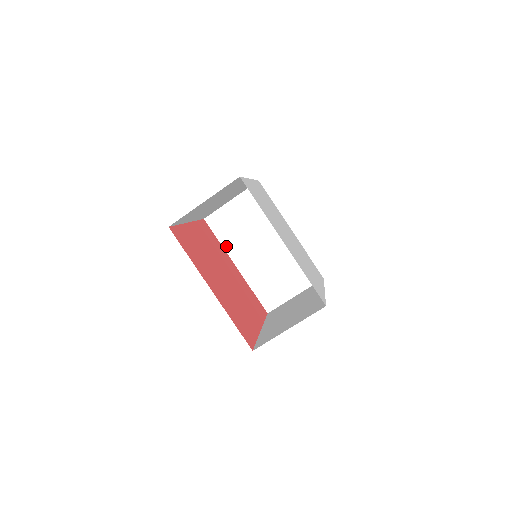
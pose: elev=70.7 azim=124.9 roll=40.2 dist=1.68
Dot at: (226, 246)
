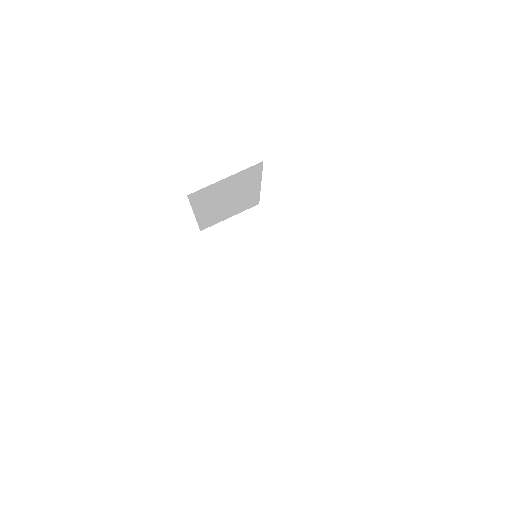
Dot at: (218, 260)
